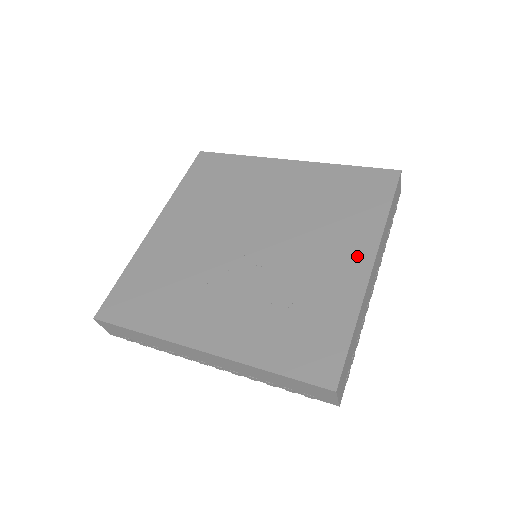
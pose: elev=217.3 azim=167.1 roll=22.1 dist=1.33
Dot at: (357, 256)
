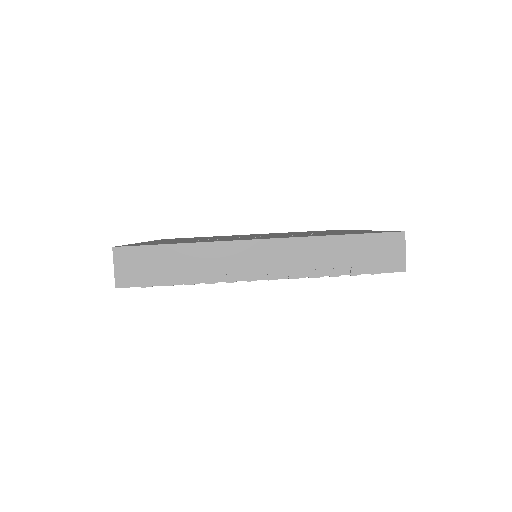
Dot at: occluded
